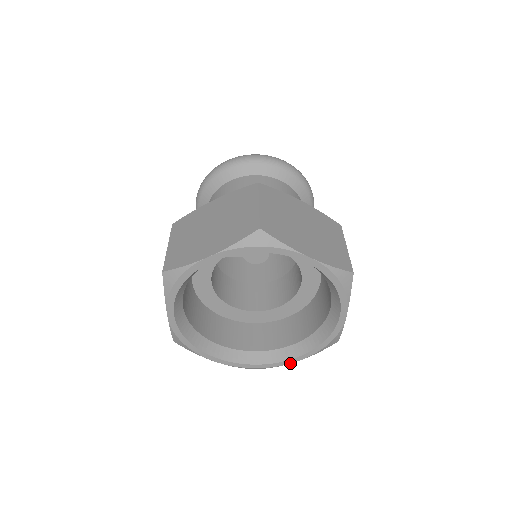
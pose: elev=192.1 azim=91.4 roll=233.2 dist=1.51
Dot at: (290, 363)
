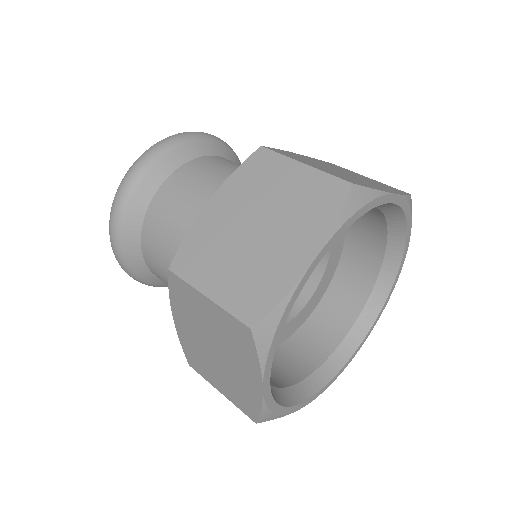
Dot at: (361, 346)
